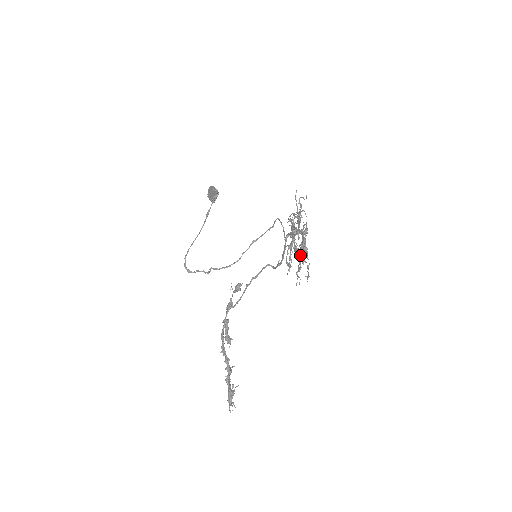
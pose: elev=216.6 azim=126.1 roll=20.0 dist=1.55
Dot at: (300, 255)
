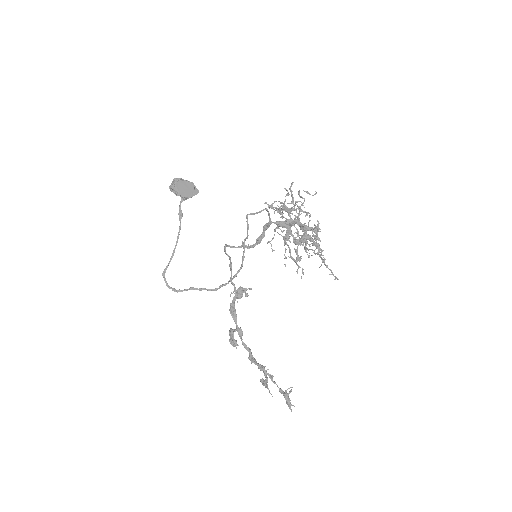
Dot at: occluded
